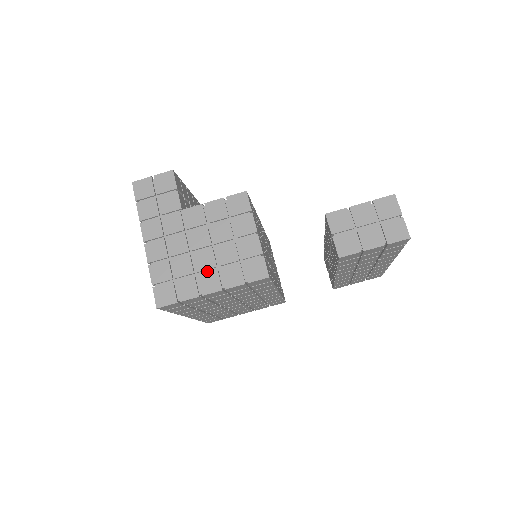
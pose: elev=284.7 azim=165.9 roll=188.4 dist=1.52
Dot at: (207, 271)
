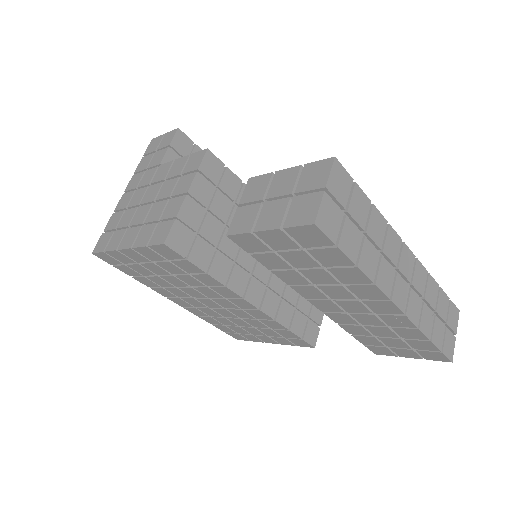
Dot at: (137, 227)
